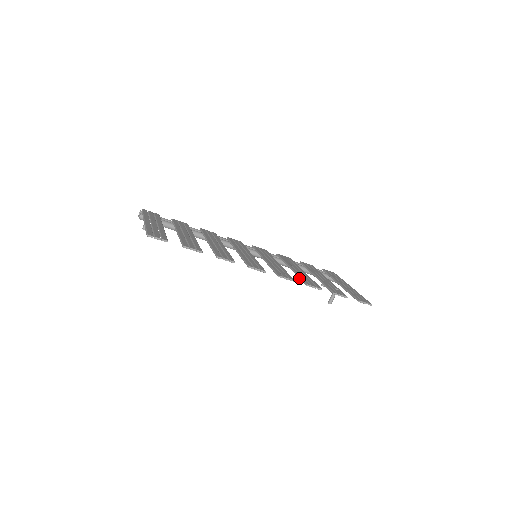
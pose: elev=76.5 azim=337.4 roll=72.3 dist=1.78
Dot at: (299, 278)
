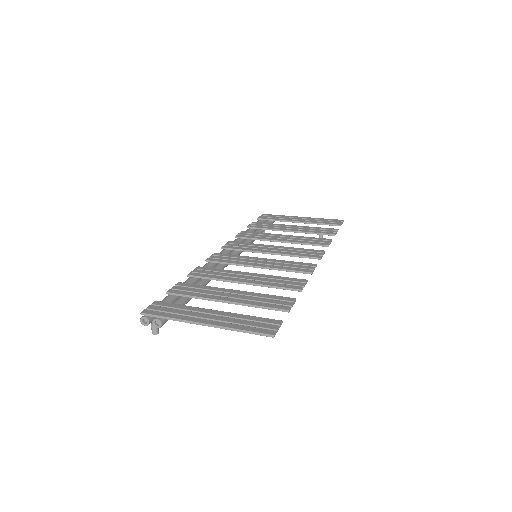
Dot at: occluded
